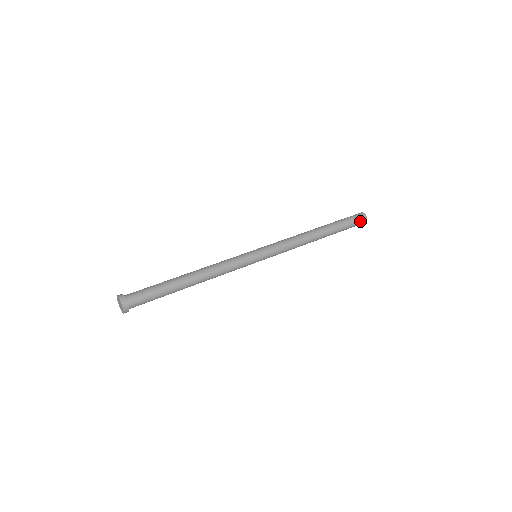
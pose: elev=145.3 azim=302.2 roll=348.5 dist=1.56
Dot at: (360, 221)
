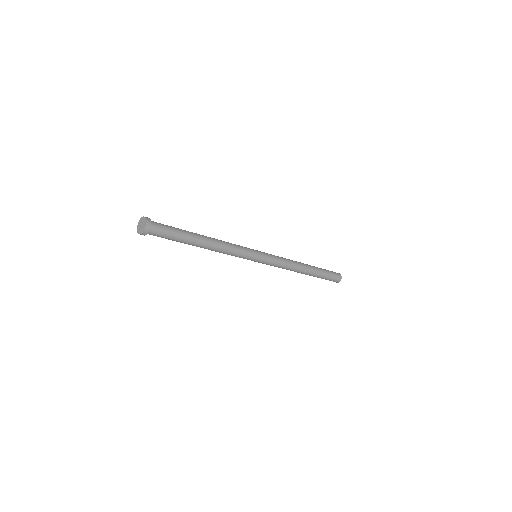
Dot at: (336, 278)
